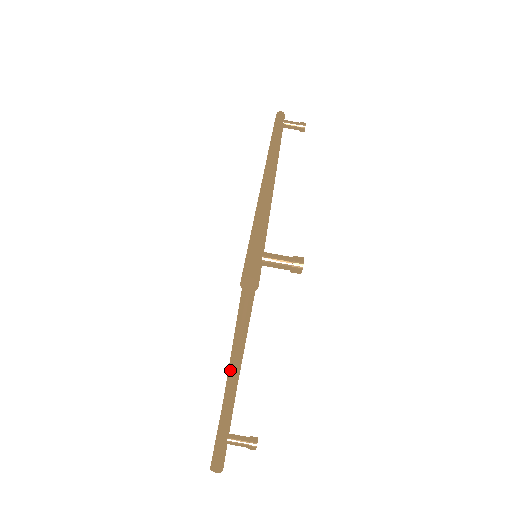
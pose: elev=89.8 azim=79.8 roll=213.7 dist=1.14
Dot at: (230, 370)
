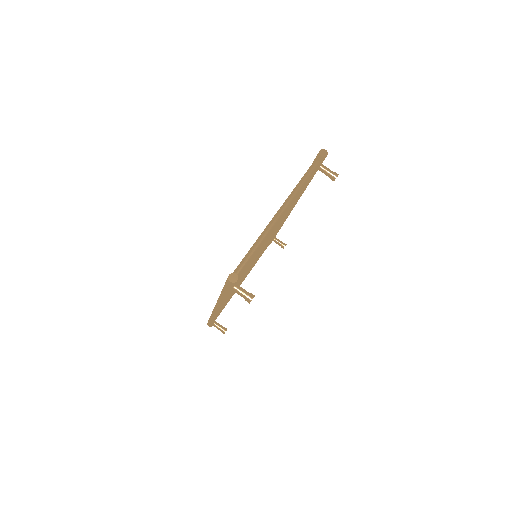
Dot at: (280, 210)
